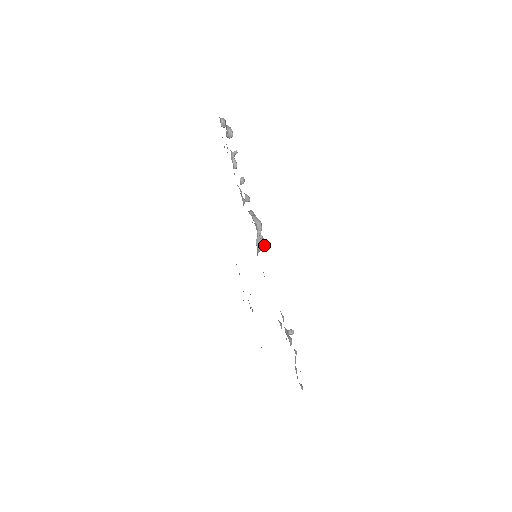
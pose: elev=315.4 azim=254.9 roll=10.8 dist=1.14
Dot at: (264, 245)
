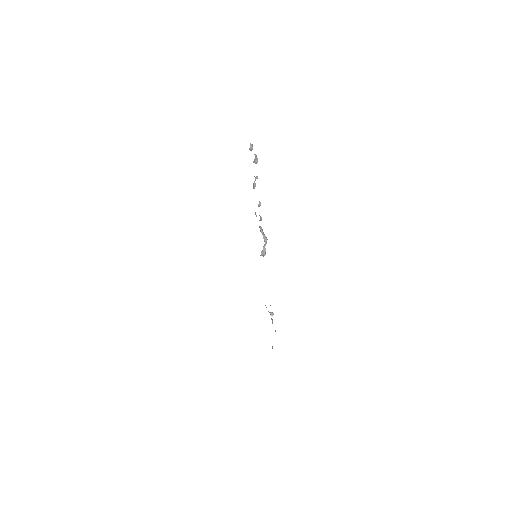
Dot at: (265, 254)
